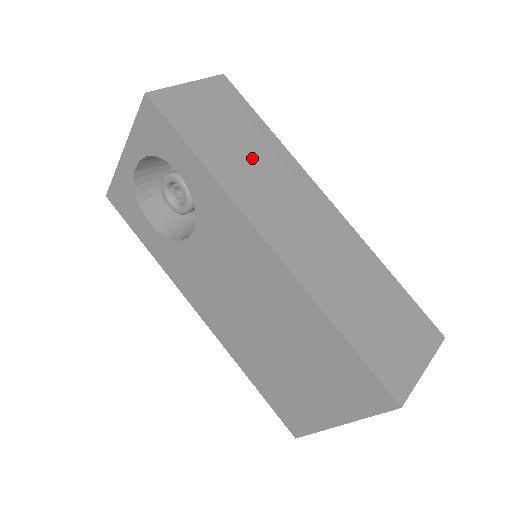
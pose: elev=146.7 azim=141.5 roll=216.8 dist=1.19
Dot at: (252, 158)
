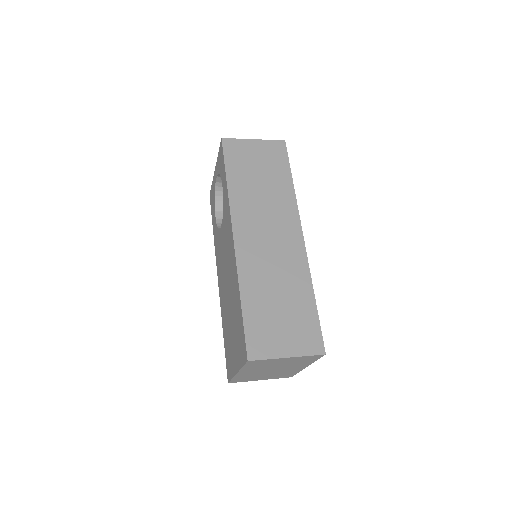
Dot at: (263, 191)
